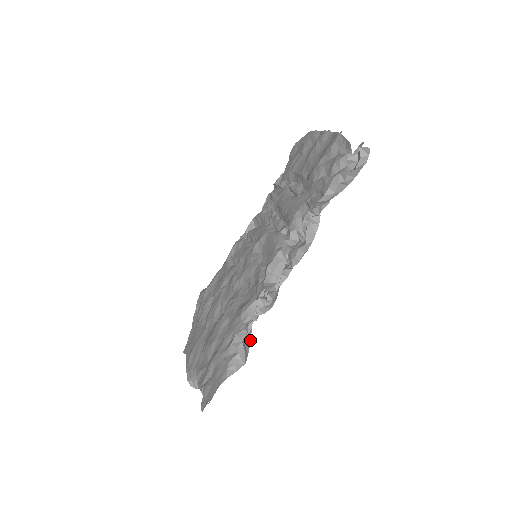
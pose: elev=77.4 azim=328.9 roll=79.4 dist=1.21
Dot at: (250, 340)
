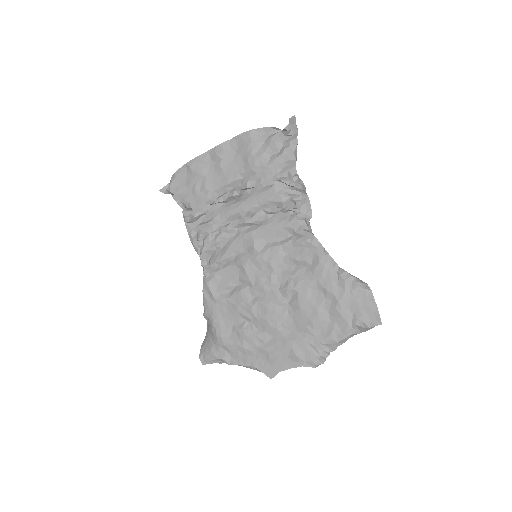
Dot at: occluded
